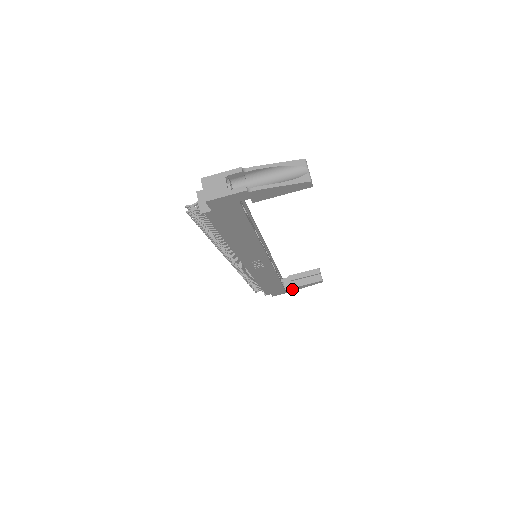
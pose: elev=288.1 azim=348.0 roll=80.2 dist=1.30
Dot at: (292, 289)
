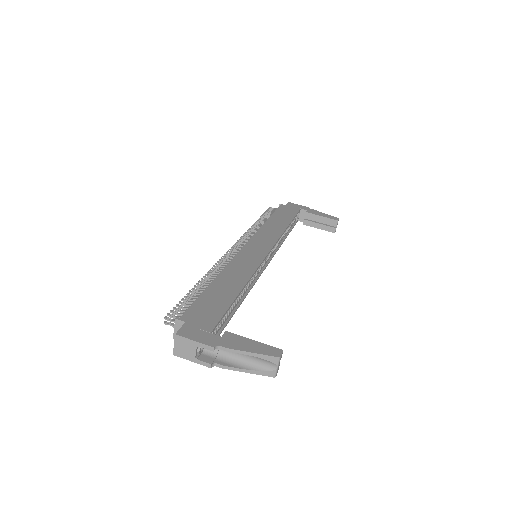
Dot at: occluded
